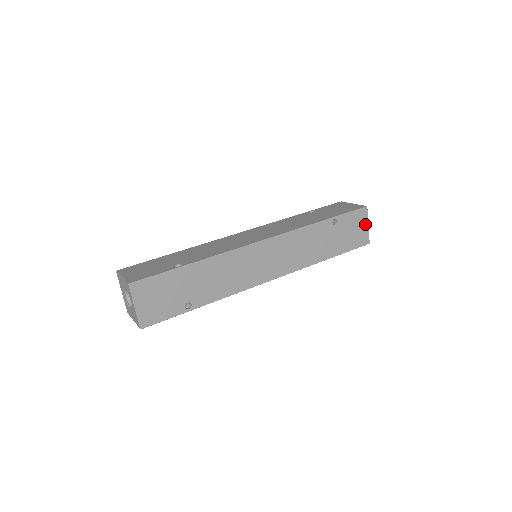
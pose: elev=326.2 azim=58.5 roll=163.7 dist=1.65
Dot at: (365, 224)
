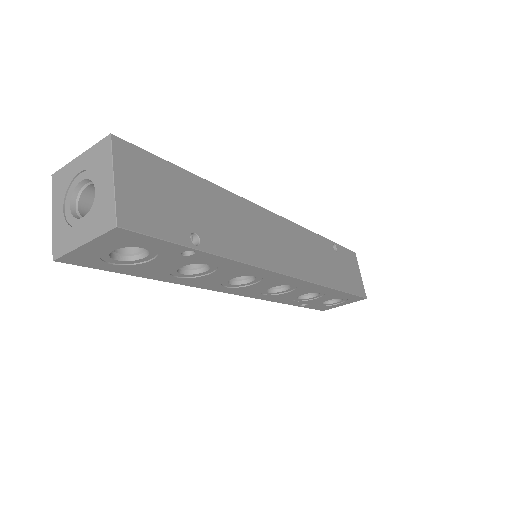
Dot at: (358, 272)
